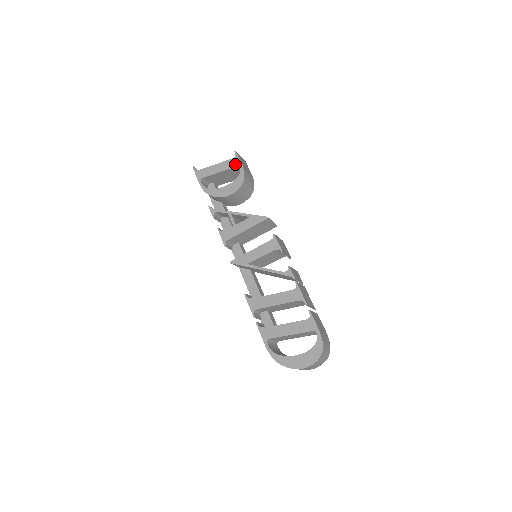
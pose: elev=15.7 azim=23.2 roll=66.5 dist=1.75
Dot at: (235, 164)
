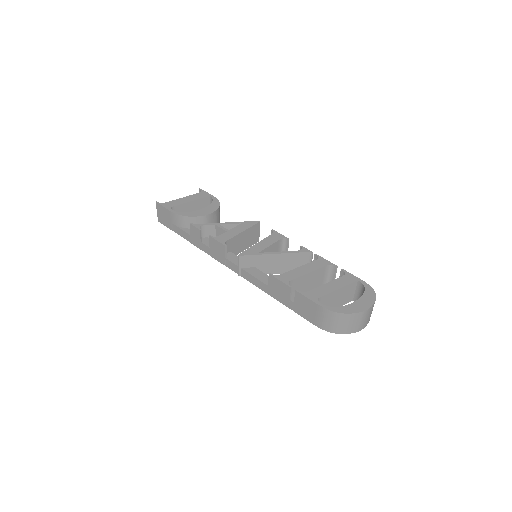
Dot at: (205, 195)
